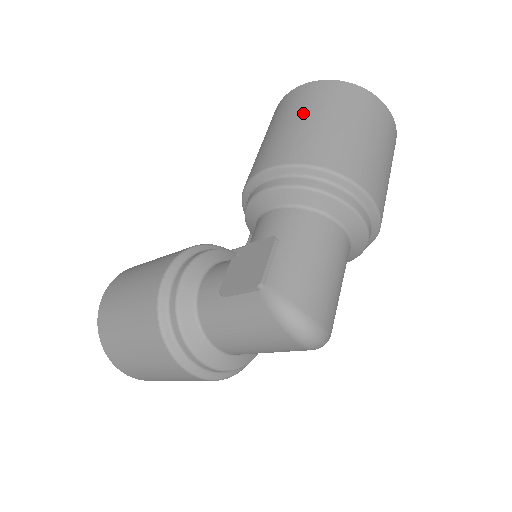
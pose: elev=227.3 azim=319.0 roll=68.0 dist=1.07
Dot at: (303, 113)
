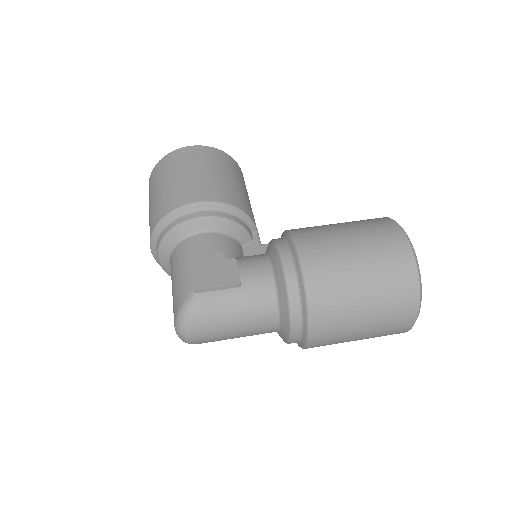
Dot at: (367, 257)
